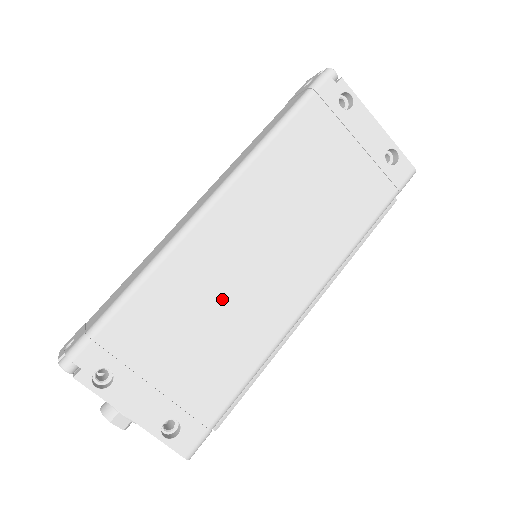
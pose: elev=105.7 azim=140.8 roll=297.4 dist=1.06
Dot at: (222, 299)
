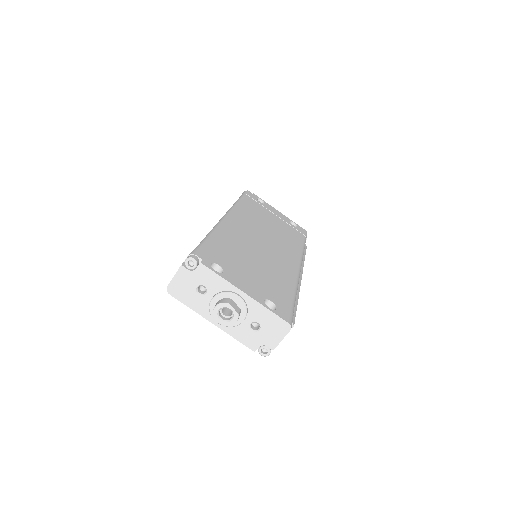
Dot at: (257, 252)
